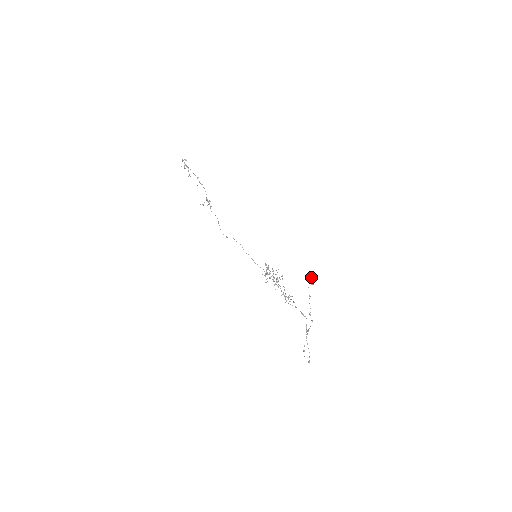
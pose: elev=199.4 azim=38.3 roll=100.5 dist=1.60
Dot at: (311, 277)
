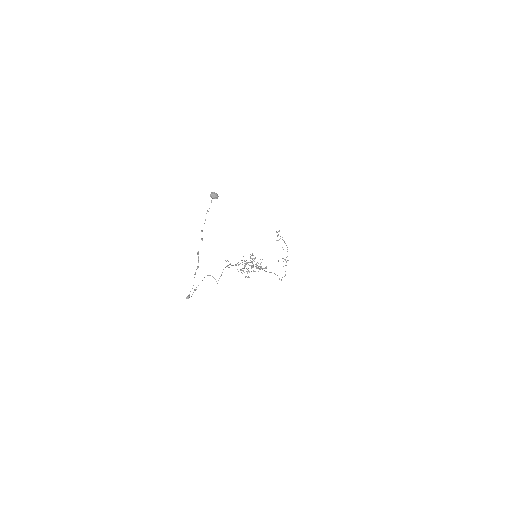
Dot at: (216, 194)
